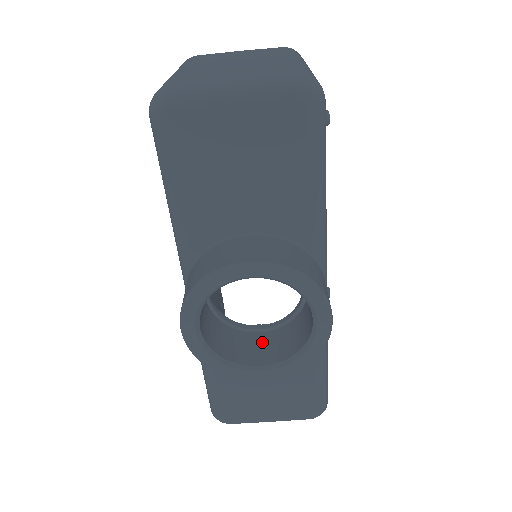
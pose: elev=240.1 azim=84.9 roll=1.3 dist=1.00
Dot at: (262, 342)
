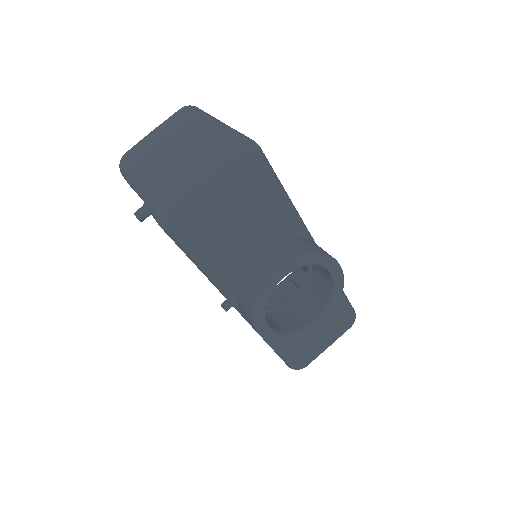
Dot at: (302, 306)
